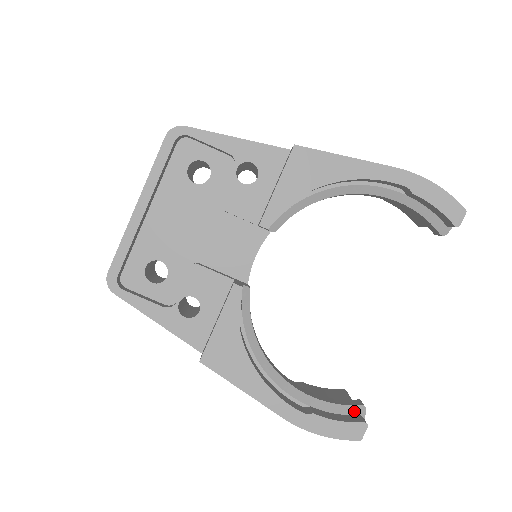
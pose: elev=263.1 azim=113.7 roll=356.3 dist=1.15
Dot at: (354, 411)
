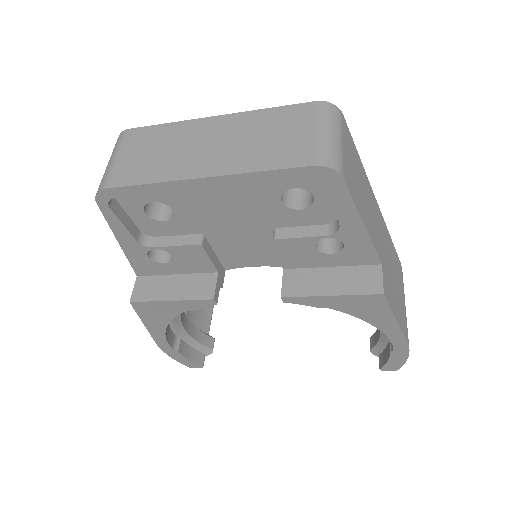
Dot at: (204, 350)
